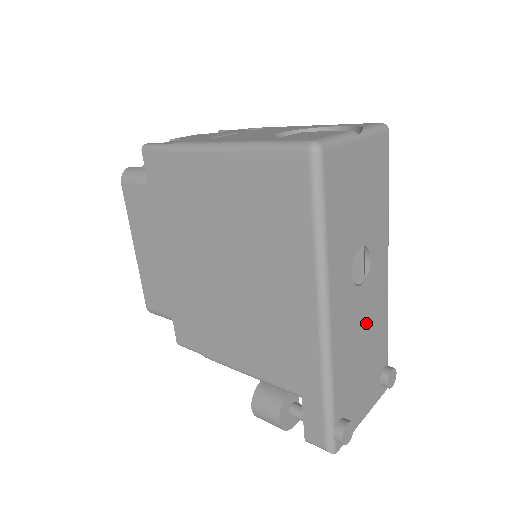
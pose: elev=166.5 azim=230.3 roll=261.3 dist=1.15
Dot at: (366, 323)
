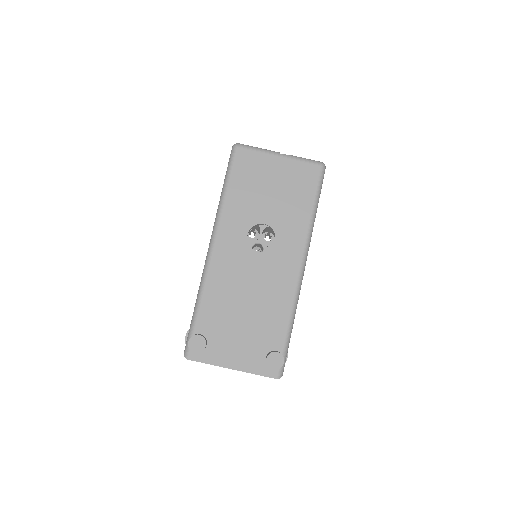
Dot at: (257, 286)
